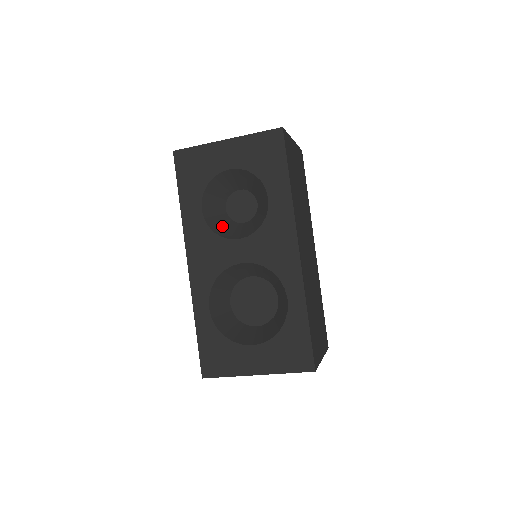
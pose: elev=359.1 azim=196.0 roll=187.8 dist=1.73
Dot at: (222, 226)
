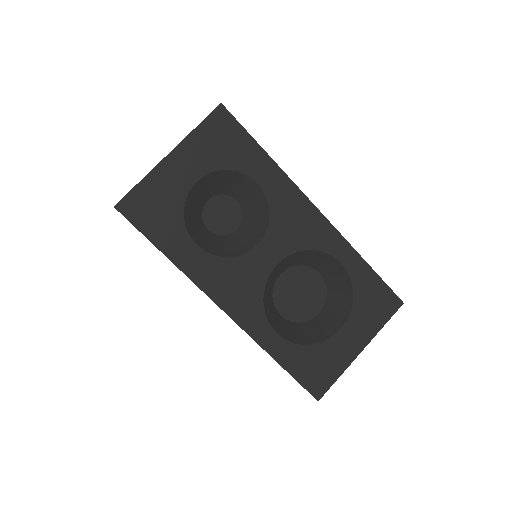
Dot at: (224, 247)
